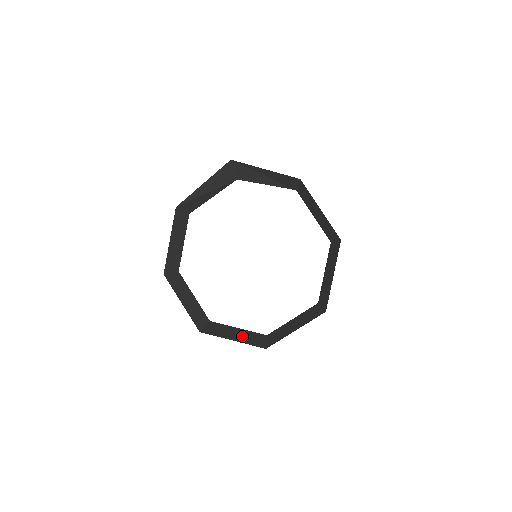
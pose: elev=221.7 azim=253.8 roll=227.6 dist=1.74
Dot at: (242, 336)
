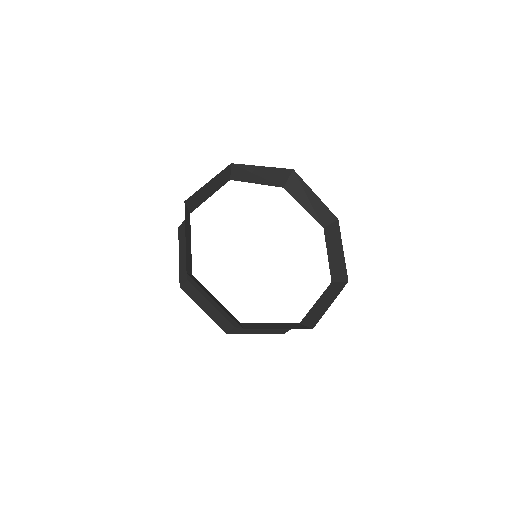
Dot at: (222, 306)
